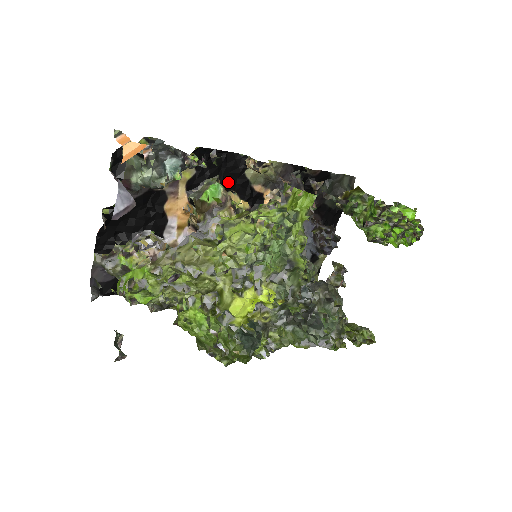
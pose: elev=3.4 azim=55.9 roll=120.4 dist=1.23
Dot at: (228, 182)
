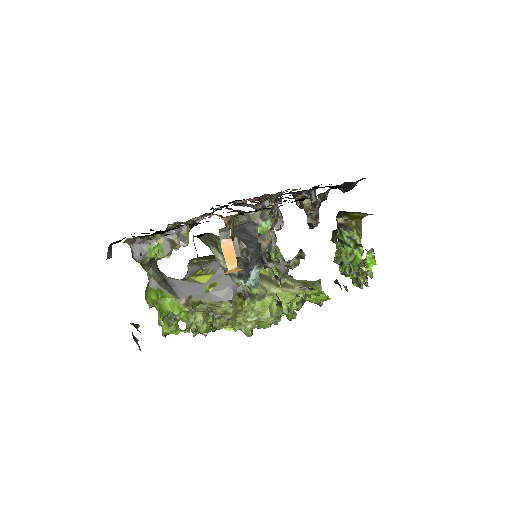
Dot at: occluded
